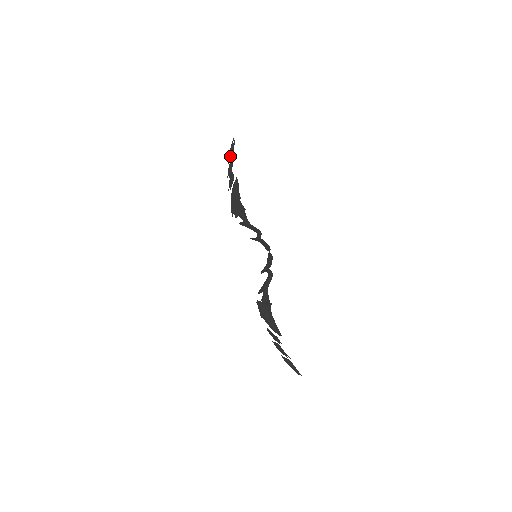
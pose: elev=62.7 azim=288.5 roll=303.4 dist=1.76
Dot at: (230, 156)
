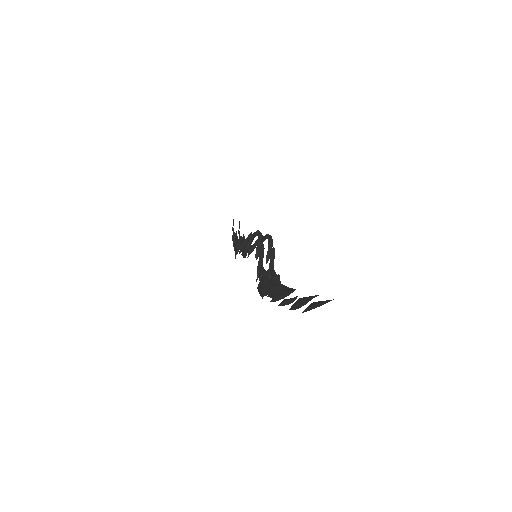
Dot at: occluded
